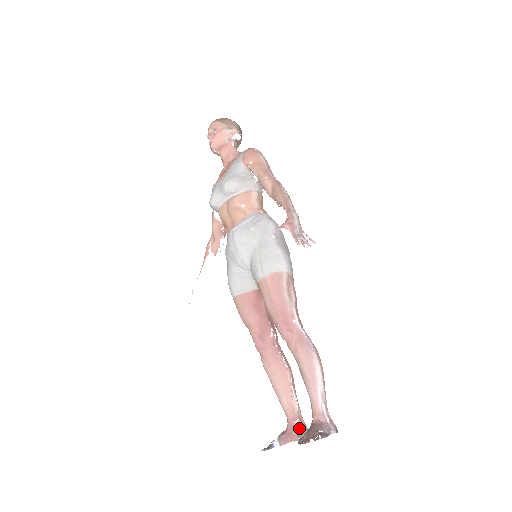
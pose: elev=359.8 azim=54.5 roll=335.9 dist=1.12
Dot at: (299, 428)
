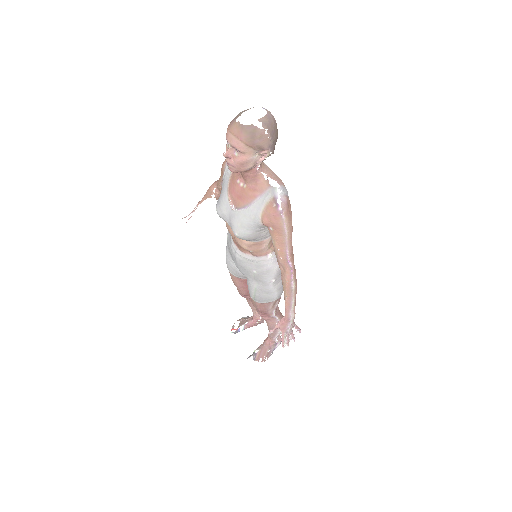
Dot at: (260, 321)
